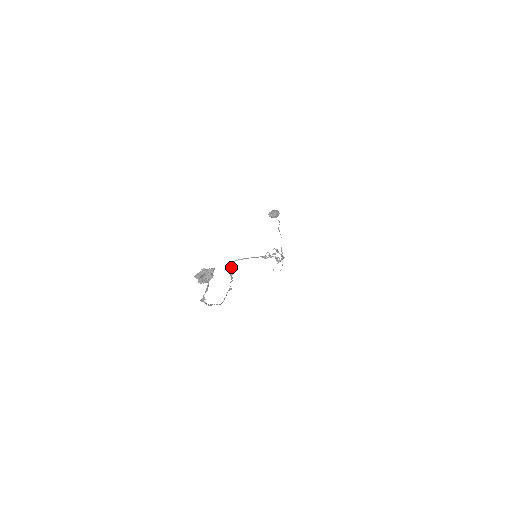
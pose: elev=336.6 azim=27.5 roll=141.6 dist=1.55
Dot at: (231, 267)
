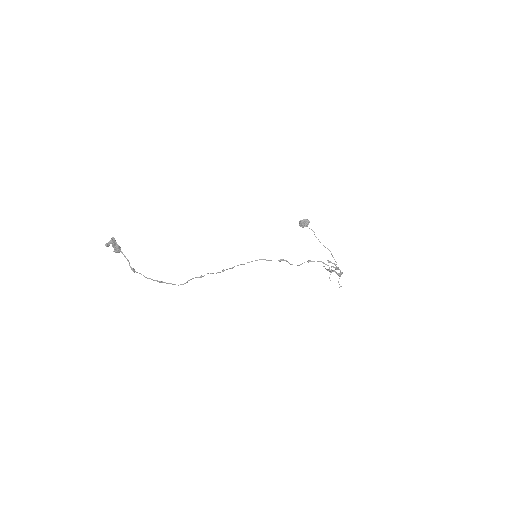
Dot at: occluded
